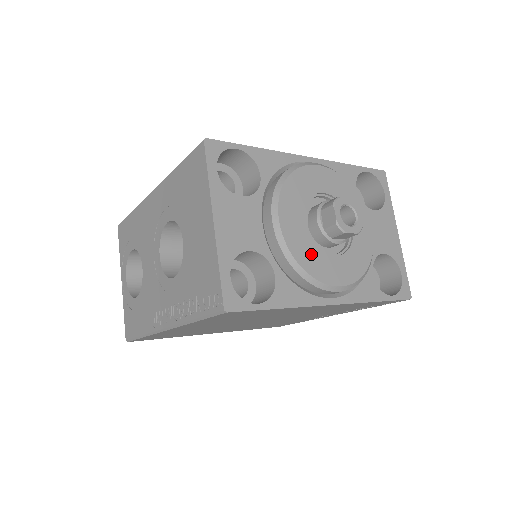
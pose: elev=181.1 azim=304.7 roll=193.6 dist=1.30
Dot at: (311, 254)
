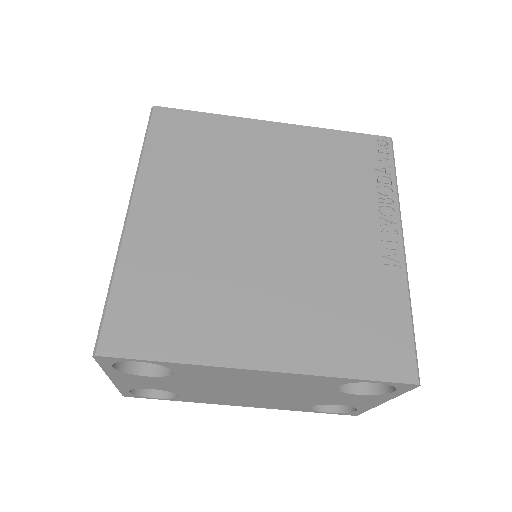
Dot at: occluded
